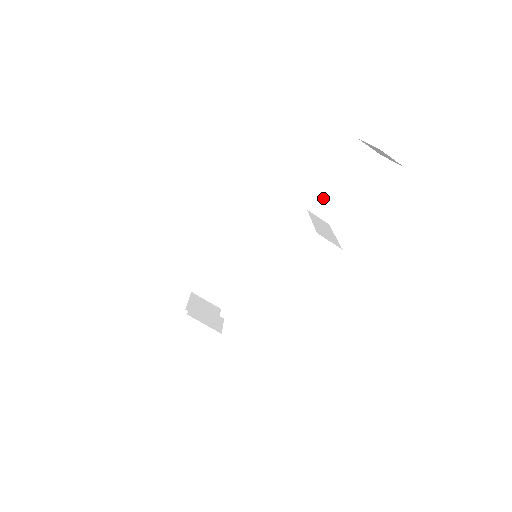
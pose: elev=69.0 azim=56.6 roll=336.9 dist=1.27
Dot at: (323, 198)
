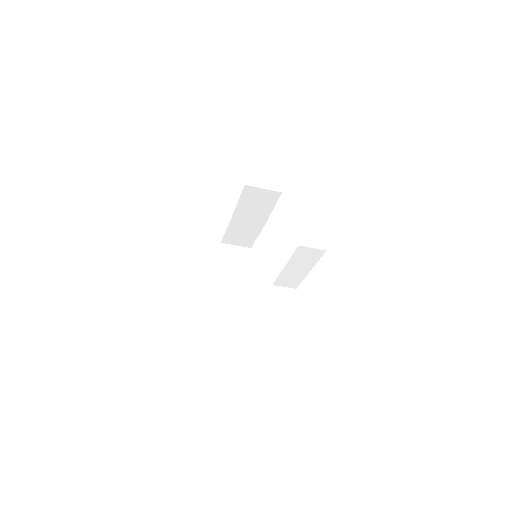
Dot at: (283, 278)
